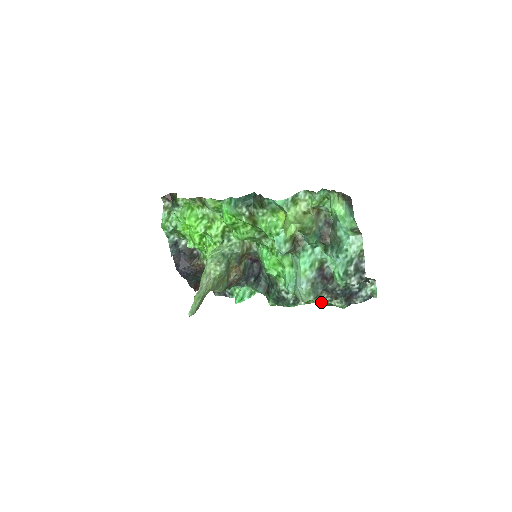
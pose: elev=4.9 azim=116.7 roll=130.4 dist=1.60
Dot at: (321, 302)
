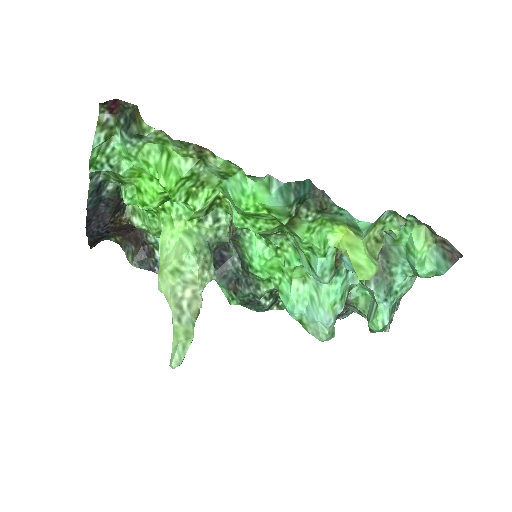
Dot at: occluded
